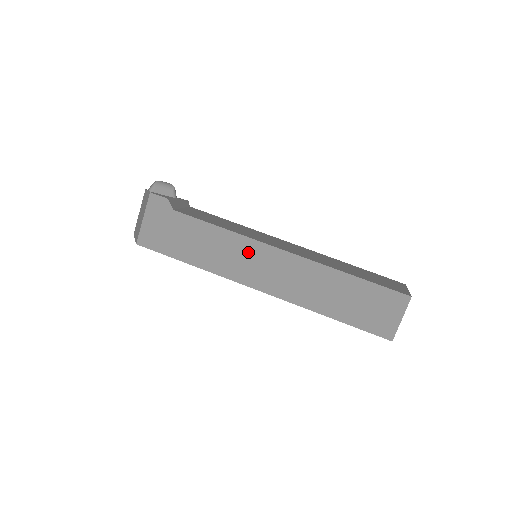
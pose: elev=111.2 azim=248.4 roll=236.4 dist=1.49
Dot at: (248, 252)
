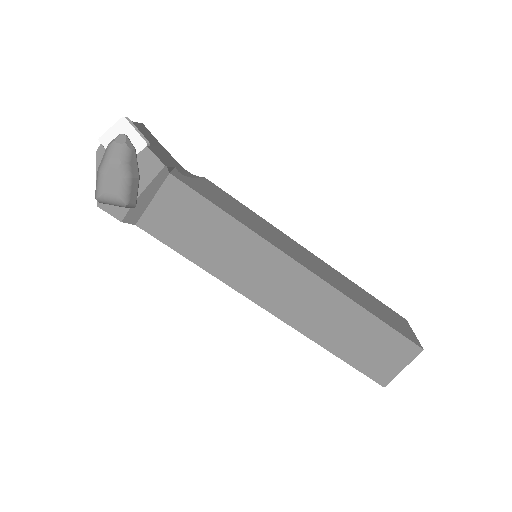
Dot at: occluded
